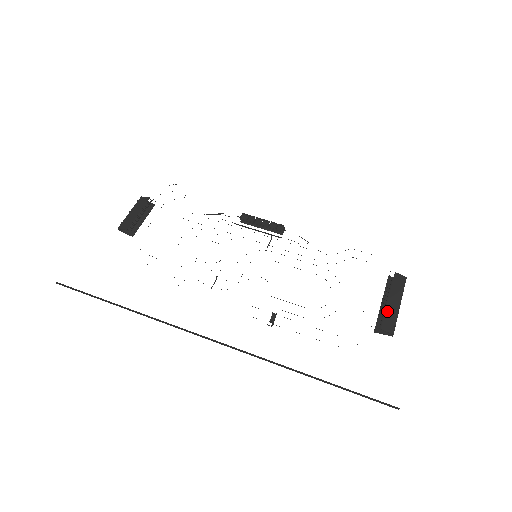
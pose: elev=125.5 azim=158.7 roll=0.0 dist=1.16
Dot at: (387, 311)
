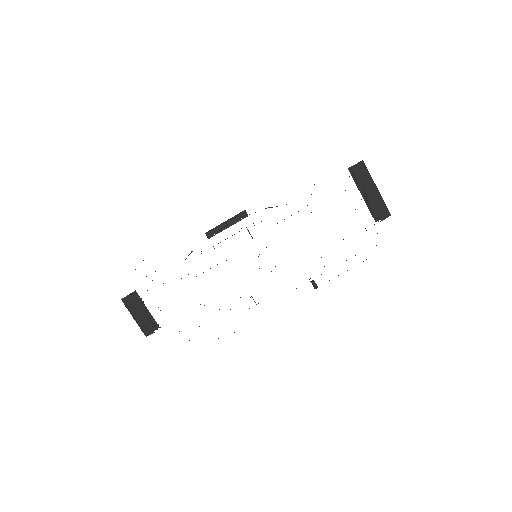
Dot at: (375, 204)
